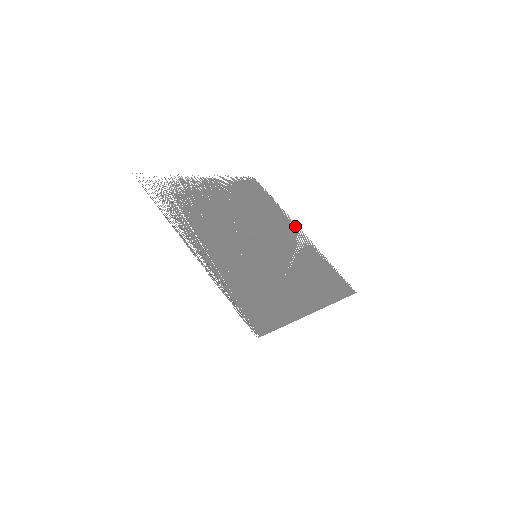
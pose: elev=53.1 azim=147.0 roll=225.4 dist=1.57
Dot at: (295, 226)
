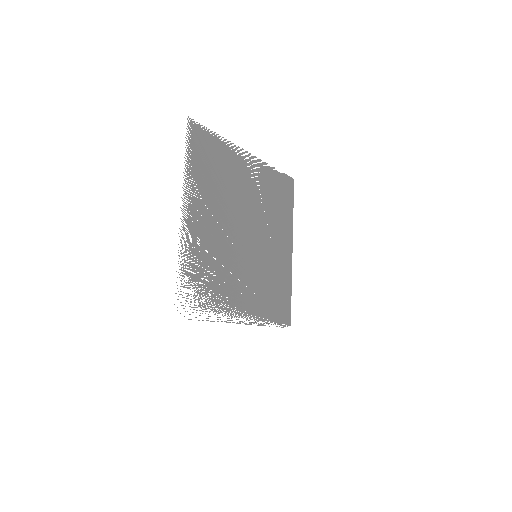
Dot at: occluded
